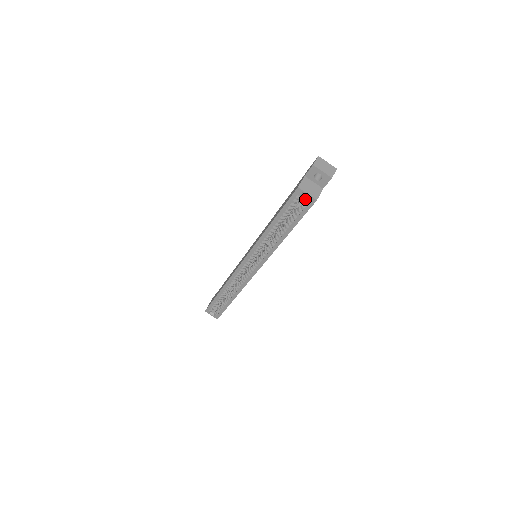
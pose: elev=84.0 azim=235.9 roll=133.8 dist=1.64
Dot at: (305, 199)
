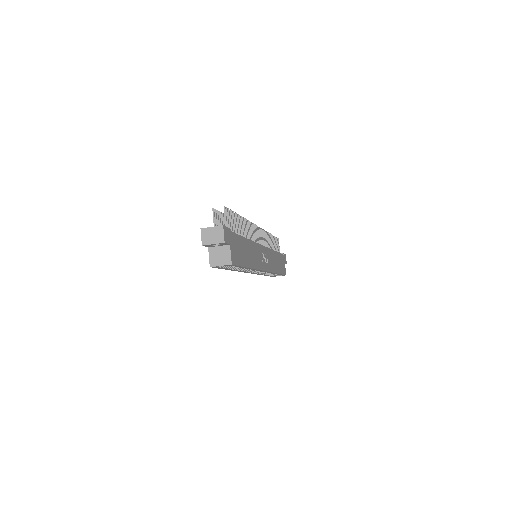
Dot at: occluded
